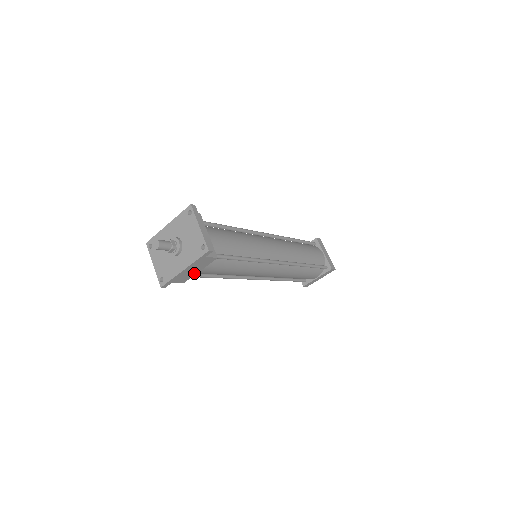
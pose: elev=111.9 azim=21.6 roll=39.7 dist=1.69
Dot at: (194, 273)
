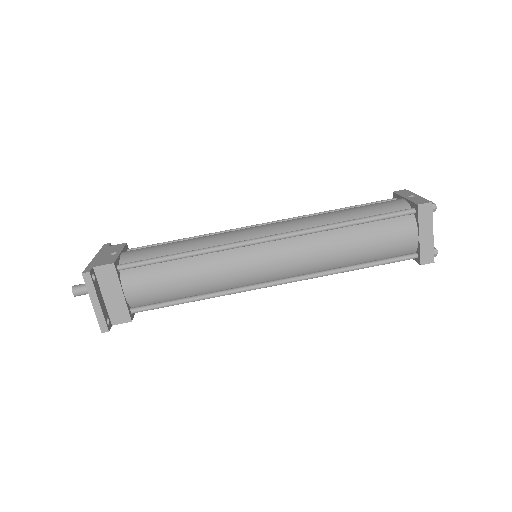
Dot at: occluded
